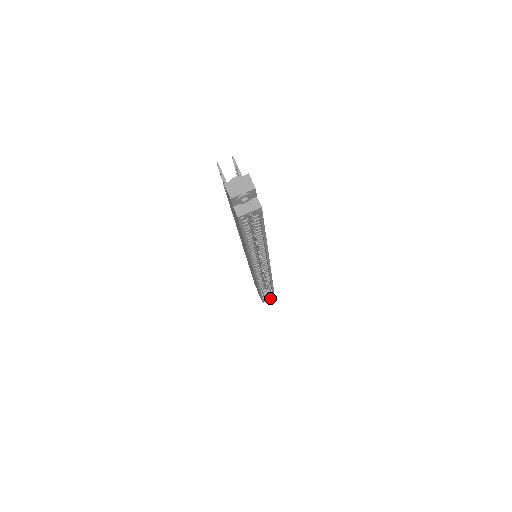
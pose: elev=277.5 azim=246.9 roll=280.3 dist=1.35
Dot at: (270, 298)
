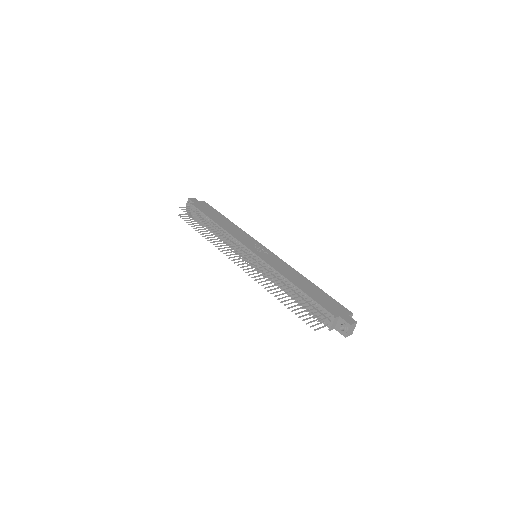
Dot at: occluded
